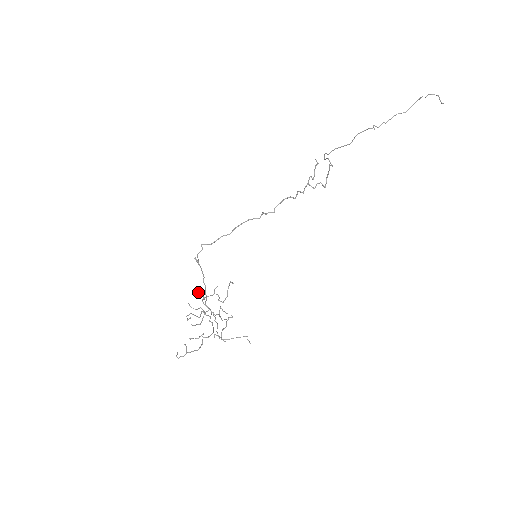
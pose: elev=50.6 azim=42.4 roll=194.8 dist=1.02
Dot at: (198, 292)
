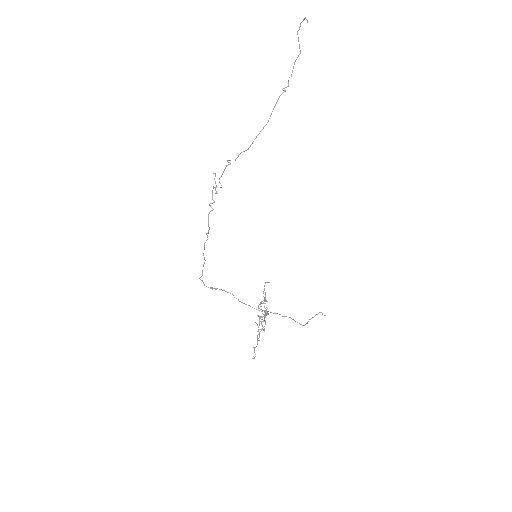
Dot at: occluded
